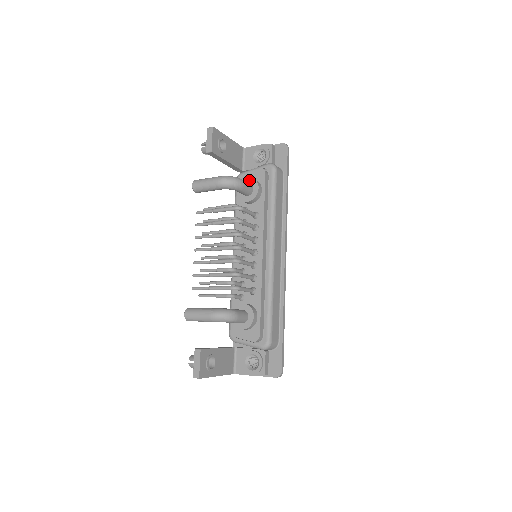
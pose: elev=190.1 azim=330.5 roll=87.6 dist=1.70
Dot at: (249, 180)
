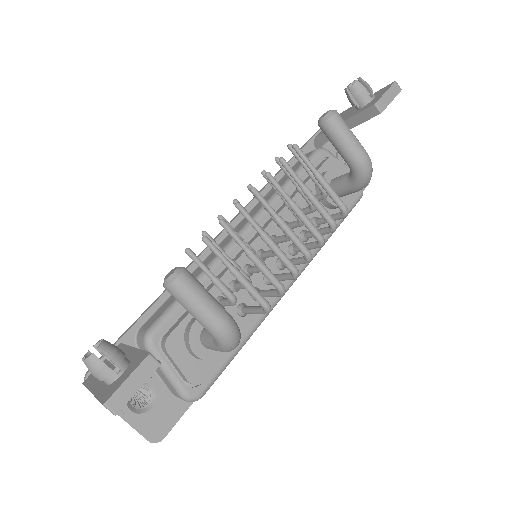
Dot at: occluded
